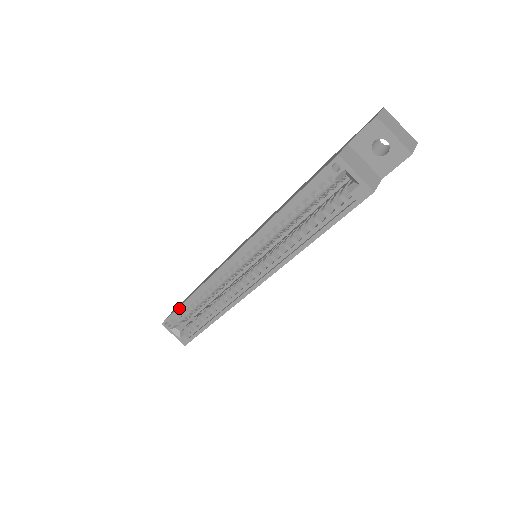
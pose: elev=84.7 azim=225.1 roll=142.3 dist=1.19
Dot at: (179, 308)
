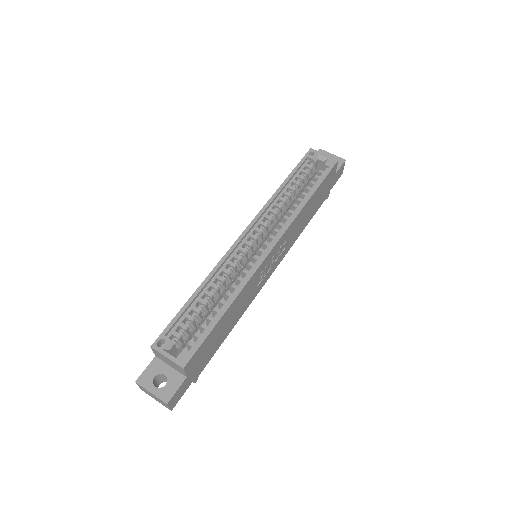
Dot at: (181, 309)
